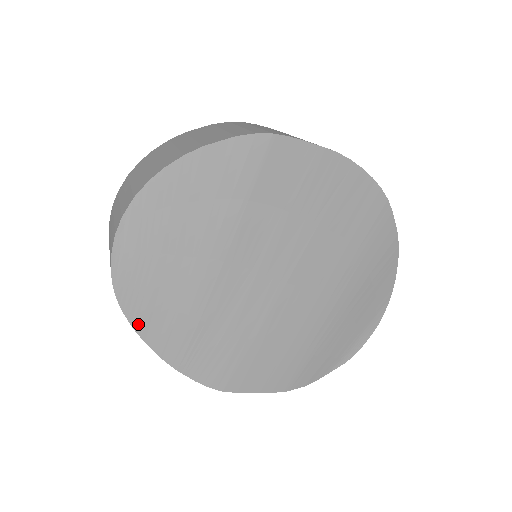
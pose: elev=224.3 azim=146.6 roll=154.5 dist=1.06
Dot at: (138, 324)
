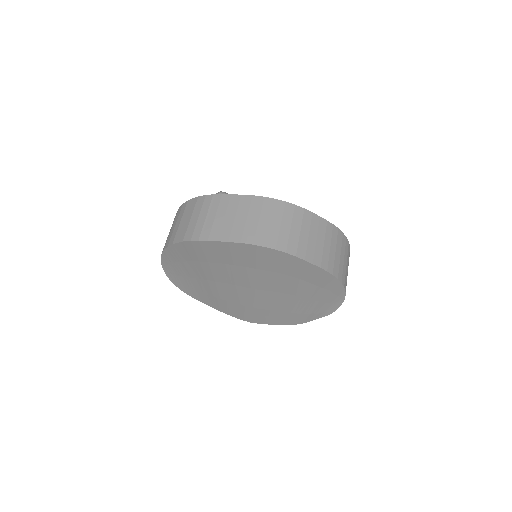
Dot at: (195, 297)
